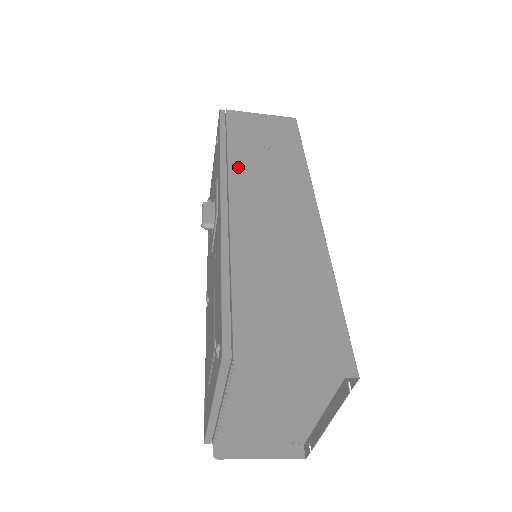
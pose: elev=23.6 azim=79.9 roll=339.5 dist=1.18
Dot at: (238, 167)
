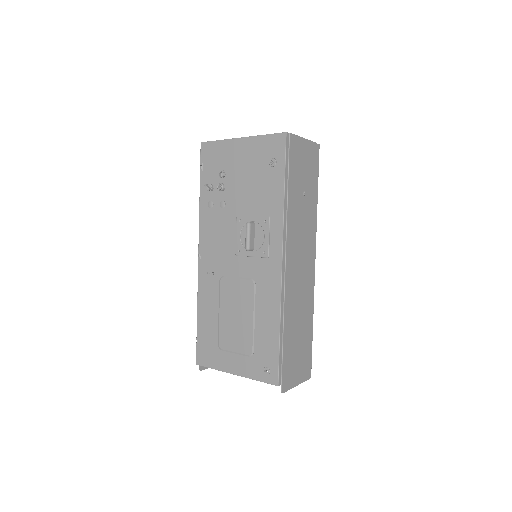
Dot at: (291, 223)
